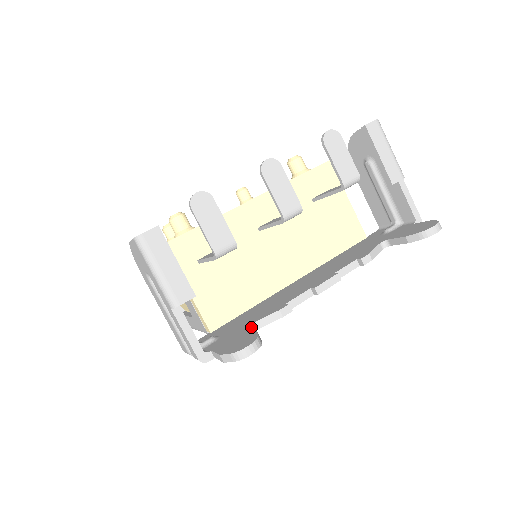
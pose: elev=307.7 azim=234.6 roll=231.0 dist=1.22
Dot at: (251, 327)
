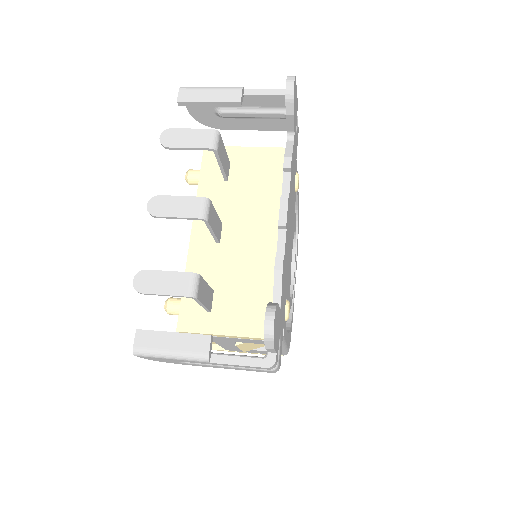
Dot at: occluded
